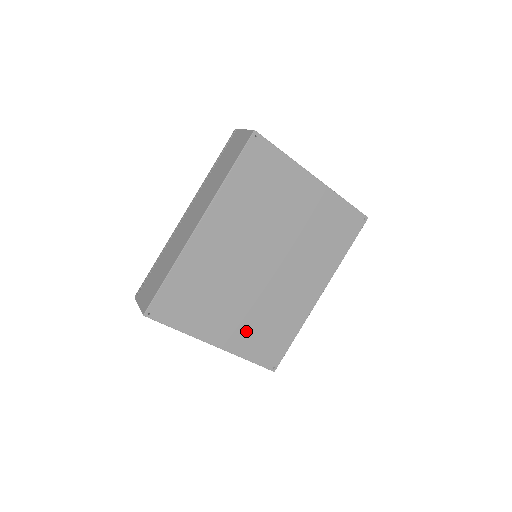
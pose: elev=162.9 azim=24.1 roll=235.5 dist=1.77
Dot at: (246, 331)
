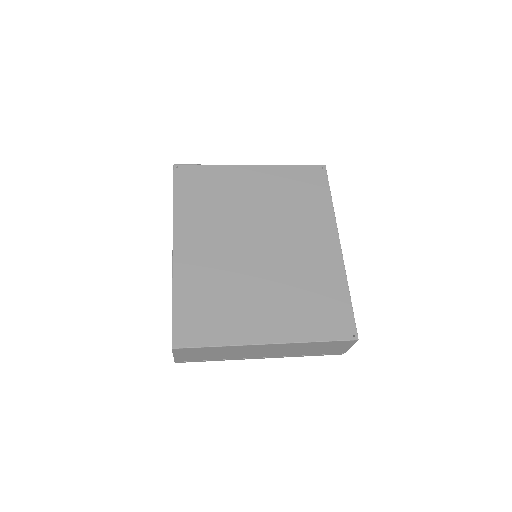
Dot at: (290, 313)
